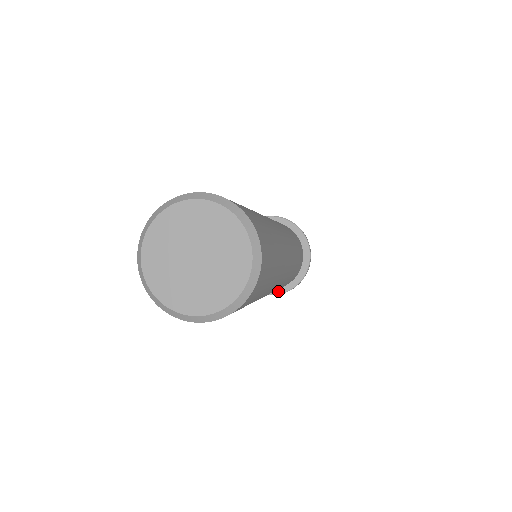
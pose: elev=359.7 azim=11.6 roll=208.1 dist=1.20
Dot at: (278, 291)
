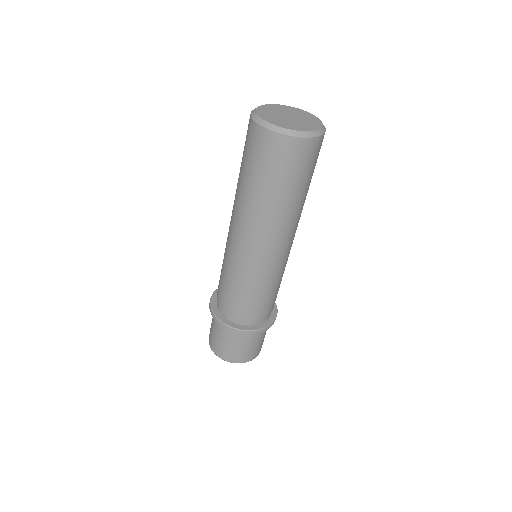
Dot at: (254, 328)
